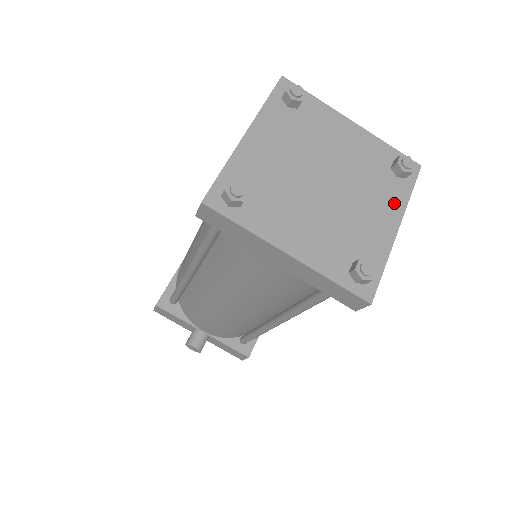
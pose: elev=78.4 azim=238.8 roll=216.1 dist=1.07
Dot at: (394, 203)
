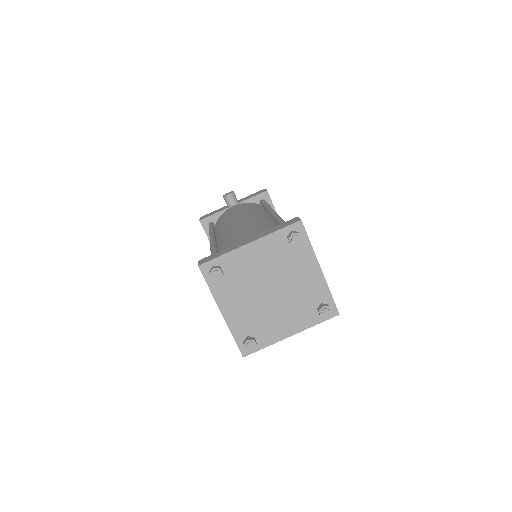
Dot at: (308, 259)
